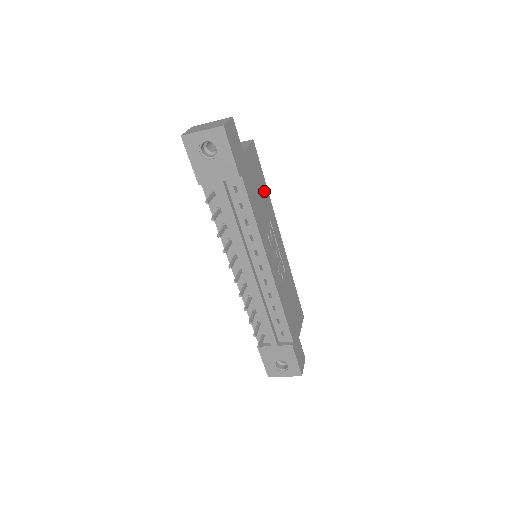
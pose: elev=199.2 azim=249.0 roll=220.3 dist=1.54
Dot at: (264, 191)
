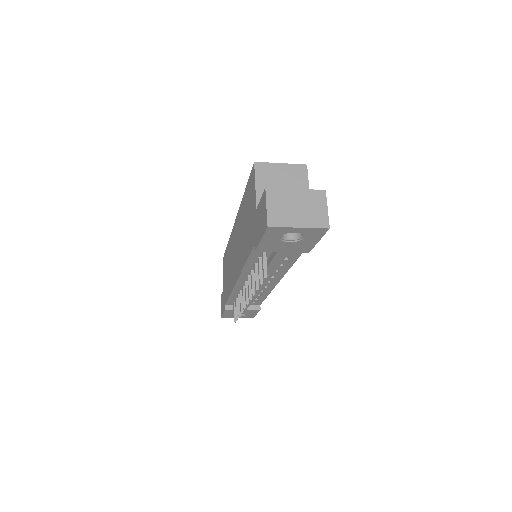
Dot at: occluded
